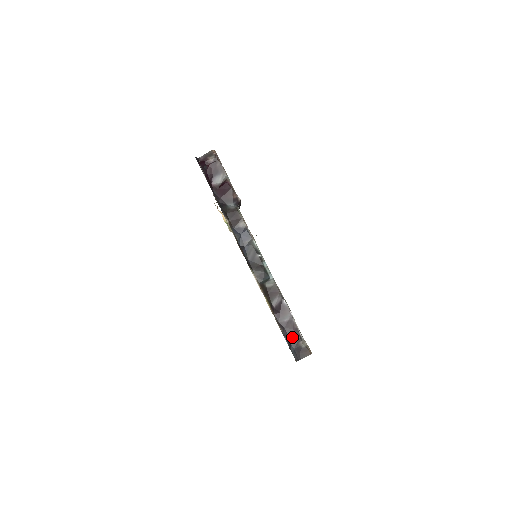
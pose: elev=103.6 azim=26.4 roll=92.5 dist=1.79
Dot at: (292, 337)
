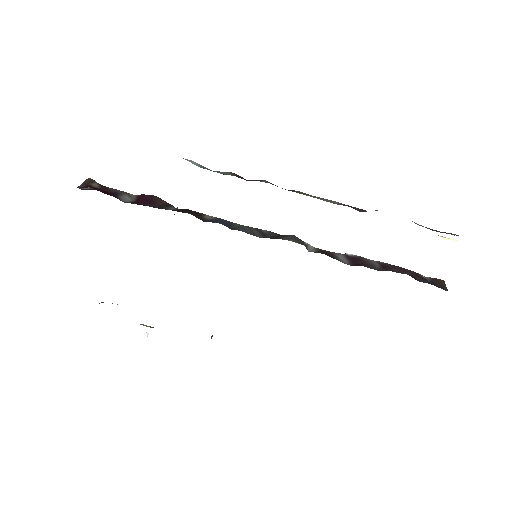
Dot at: (408, 273)
